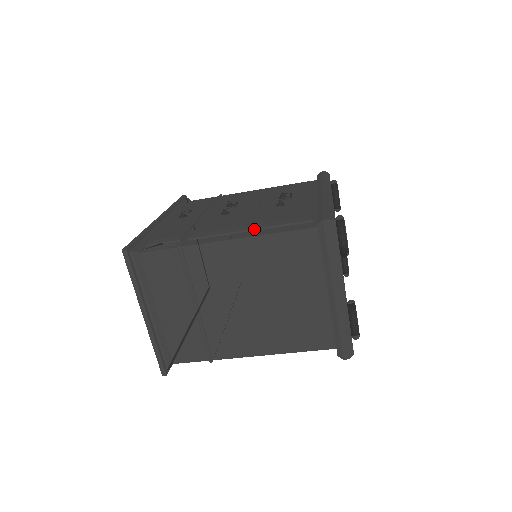
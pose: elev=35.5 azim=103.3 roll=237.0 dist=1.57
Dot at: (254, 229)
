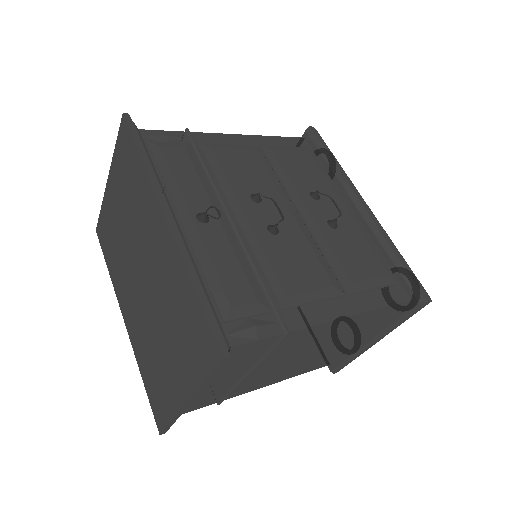
Dot at: (351, 294)
